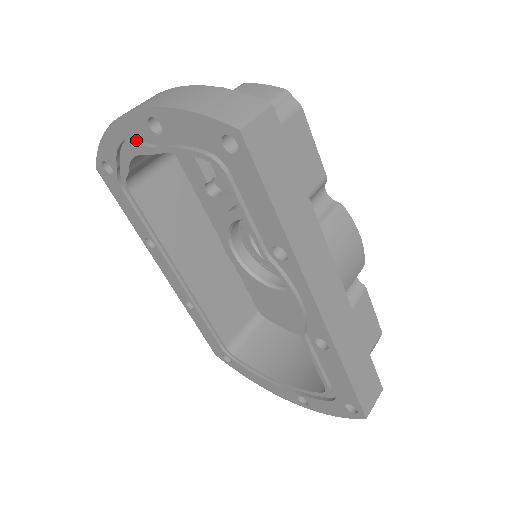
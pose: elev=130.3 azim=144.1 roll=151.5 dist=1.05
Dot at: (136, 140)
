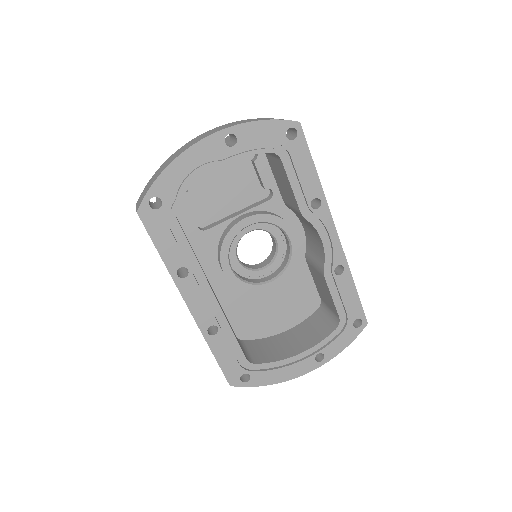
Dot at: (200, 163)
